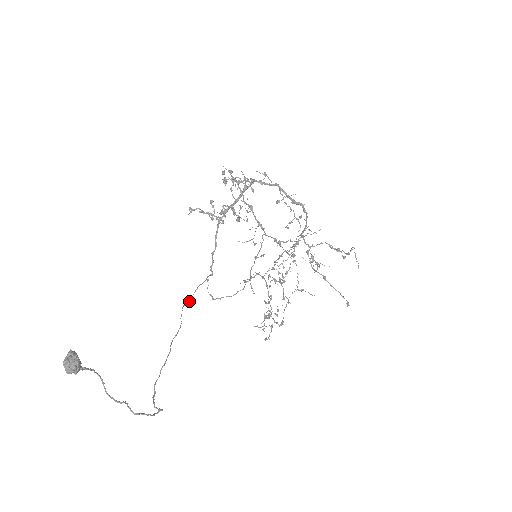
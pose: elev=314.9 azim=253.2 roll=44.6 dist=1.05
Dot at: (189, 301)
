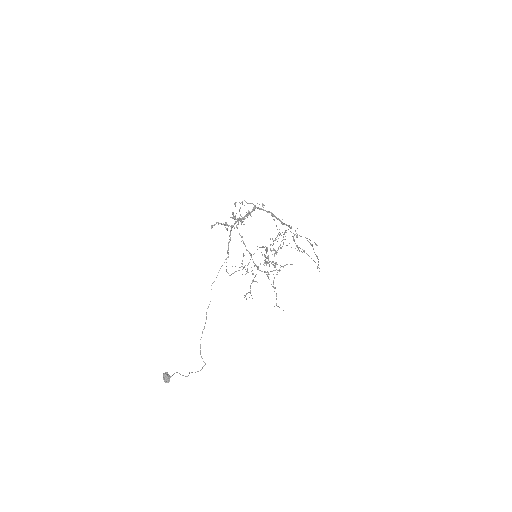
Dot at: occluded
